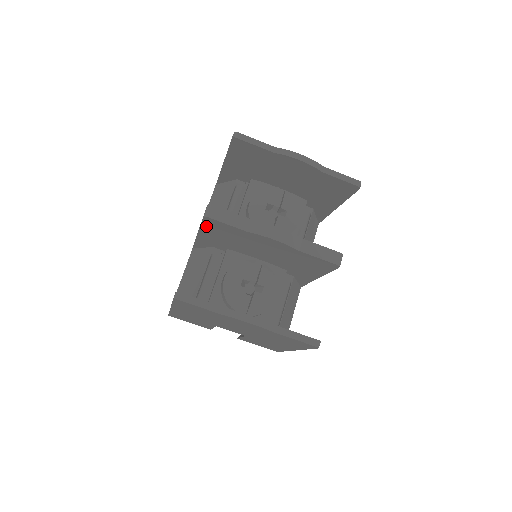
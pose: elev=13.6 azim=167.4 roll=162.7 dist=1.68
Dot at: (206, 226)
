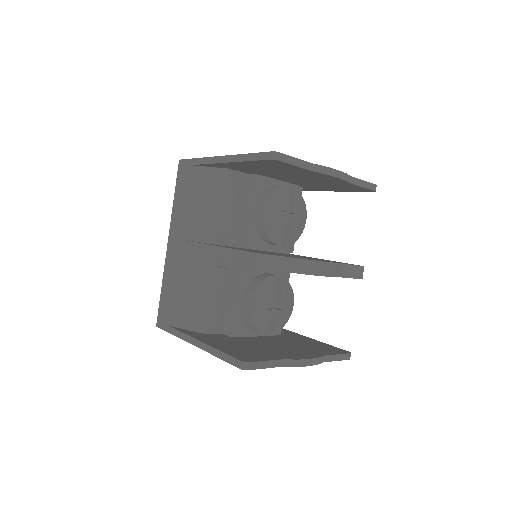
Dot at: occluded
